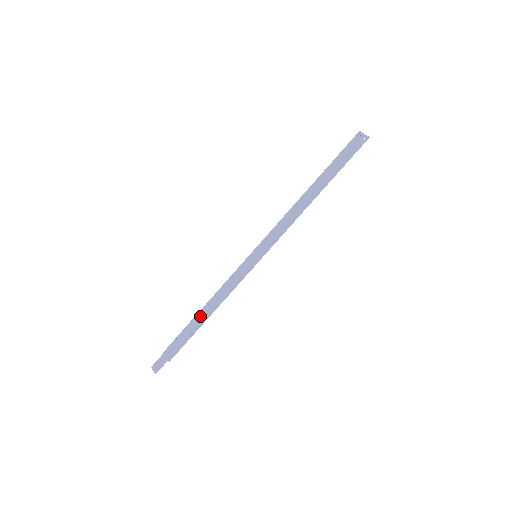
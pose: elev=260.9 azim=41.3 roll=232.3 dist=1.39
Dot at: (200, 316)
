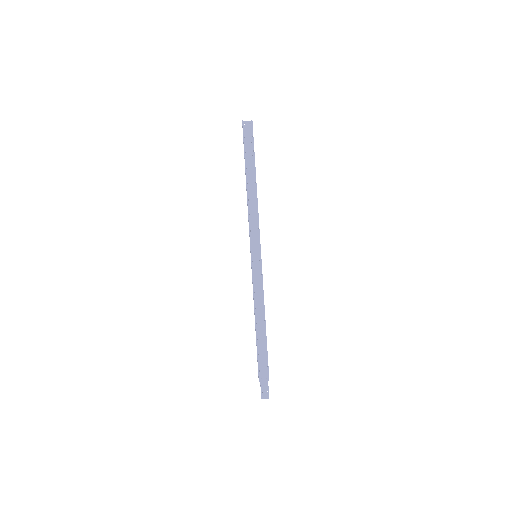
Dot at: (260, 330)
